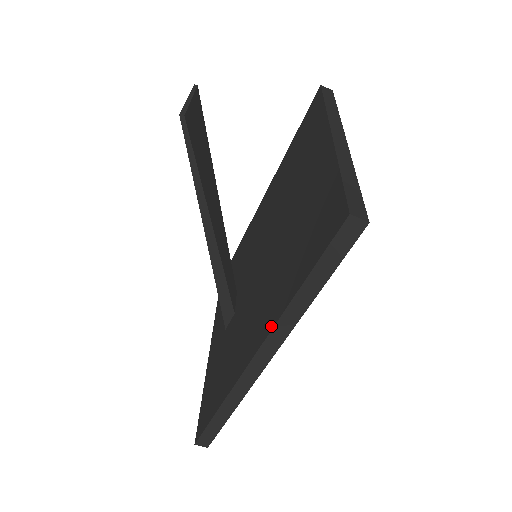
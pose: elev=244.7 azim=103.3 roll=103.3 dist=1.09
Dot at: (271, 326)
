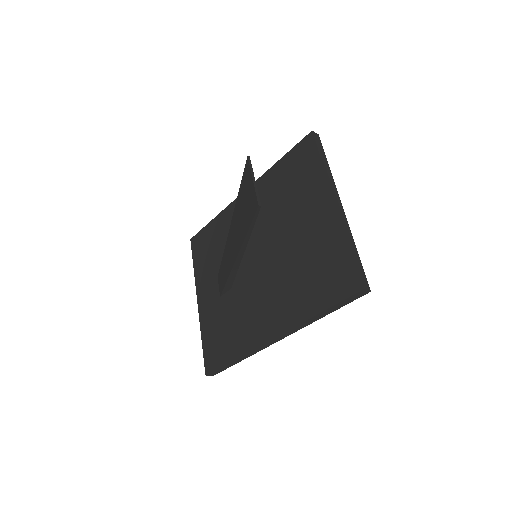
Dot at: (291, 326)
